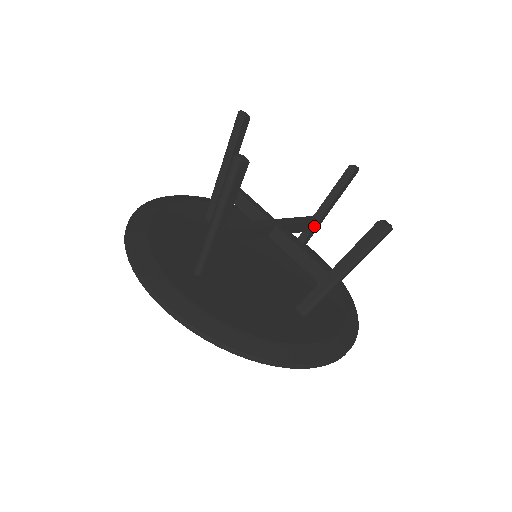
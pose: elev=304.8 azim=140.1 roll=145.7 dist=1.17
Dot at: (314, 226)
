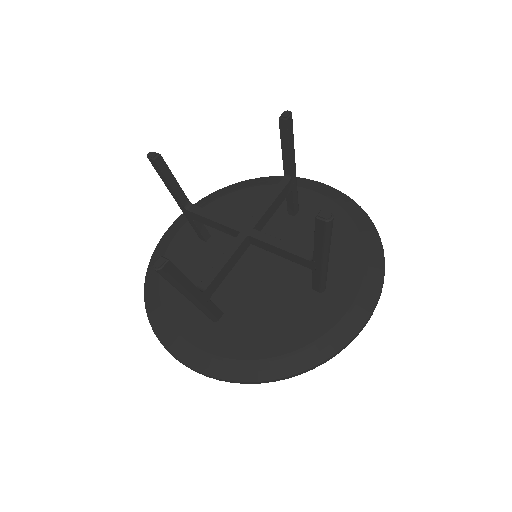
Dot at: (291, 185)
